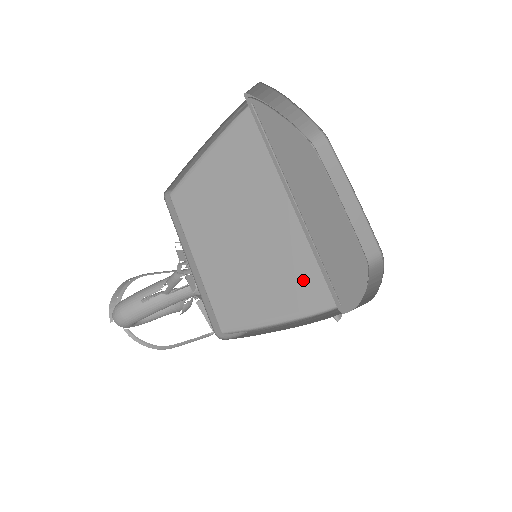
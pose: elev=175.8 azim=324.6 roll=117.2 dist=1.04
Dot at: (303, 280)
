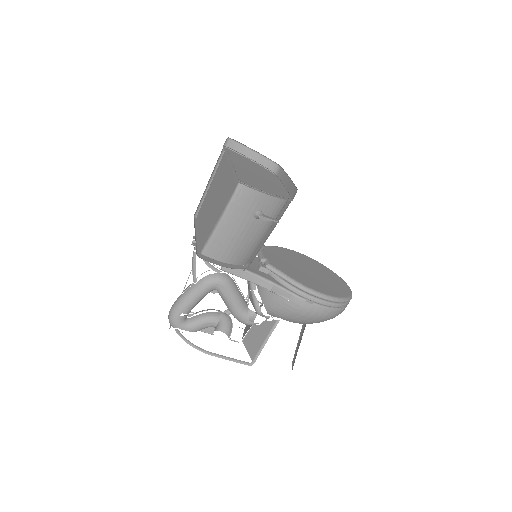
Dot at: (230, 189)
